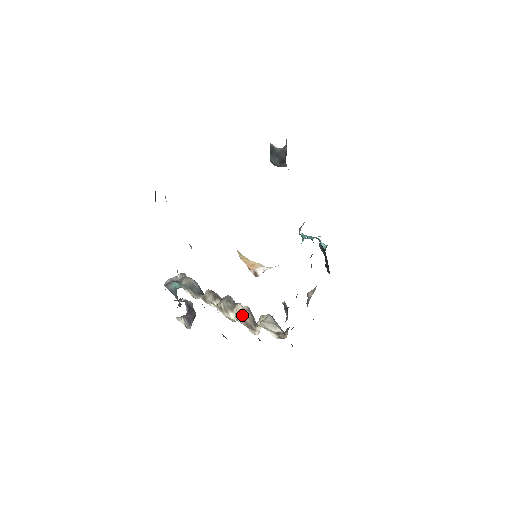
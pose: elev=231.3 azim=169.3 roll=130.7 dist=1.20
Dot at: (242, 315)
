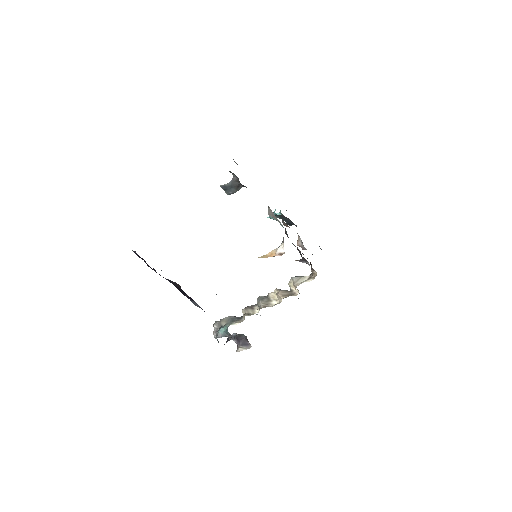
Dot at: (280, 295)
